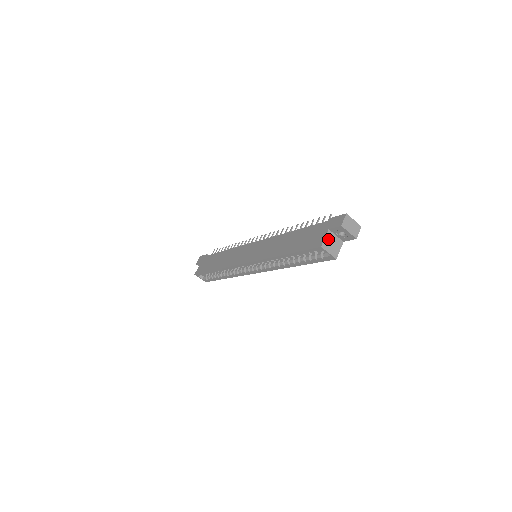
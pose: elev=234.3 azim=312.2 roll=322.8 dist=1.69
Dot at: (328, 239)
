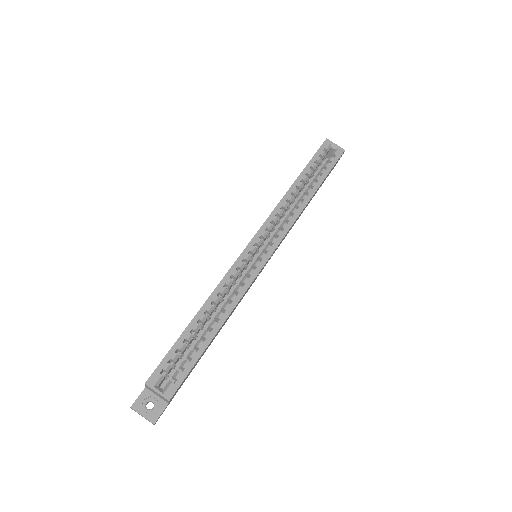
Dot at: occluded
